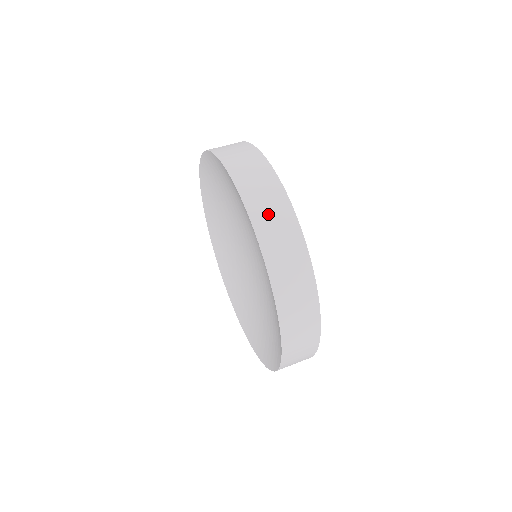
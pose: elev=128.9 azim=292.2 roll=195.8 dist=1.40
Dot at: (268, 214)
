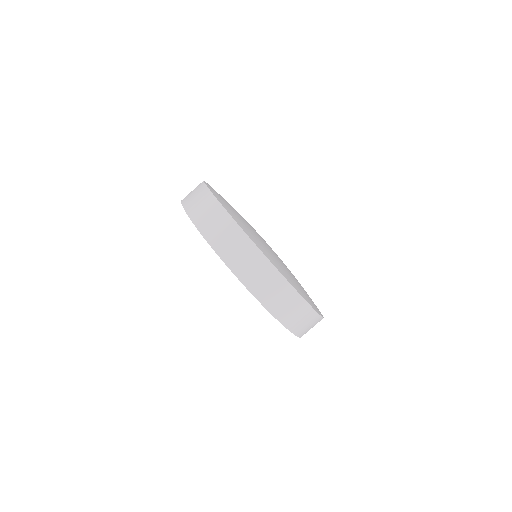
Dot at: (233, 251)
